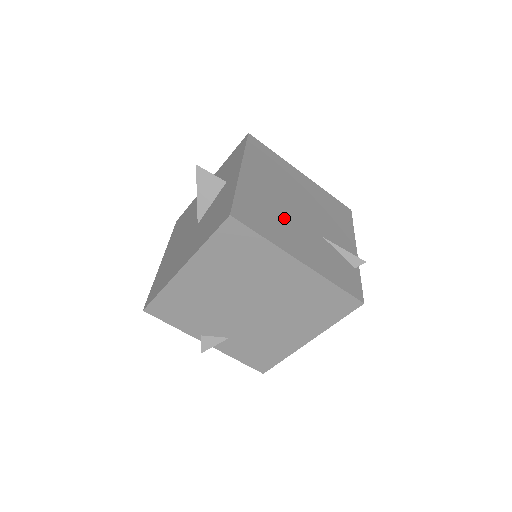
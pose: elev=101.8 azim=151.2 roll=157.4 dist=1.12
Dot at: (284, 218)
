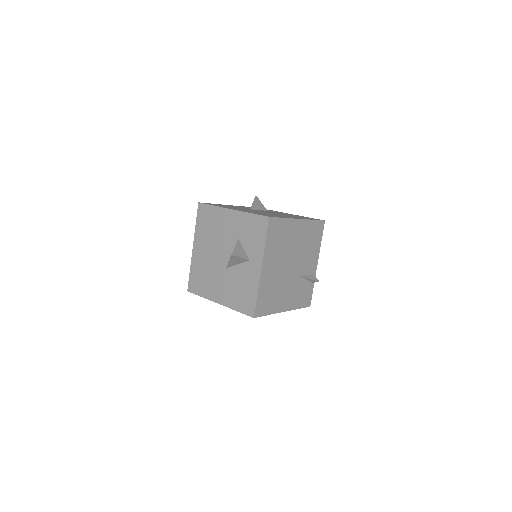
Dot at: (281, 286)
